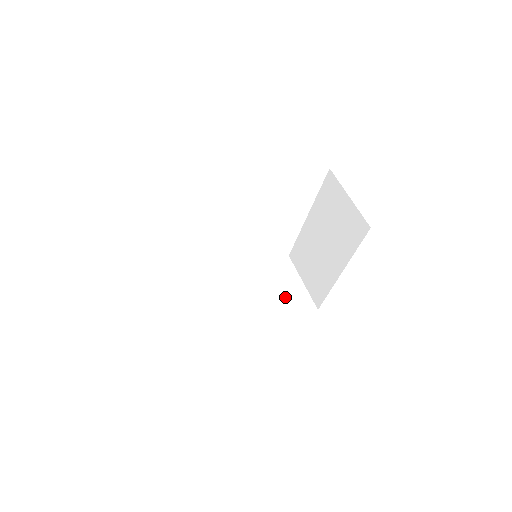
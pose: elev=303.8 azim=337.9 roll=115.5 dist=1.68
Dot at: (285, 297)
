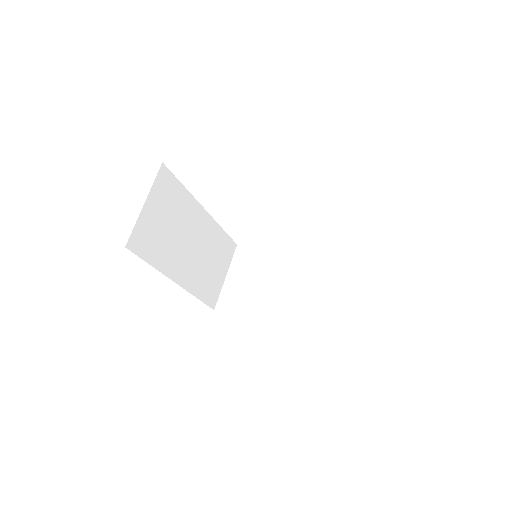
Dot at: (209, 278)
